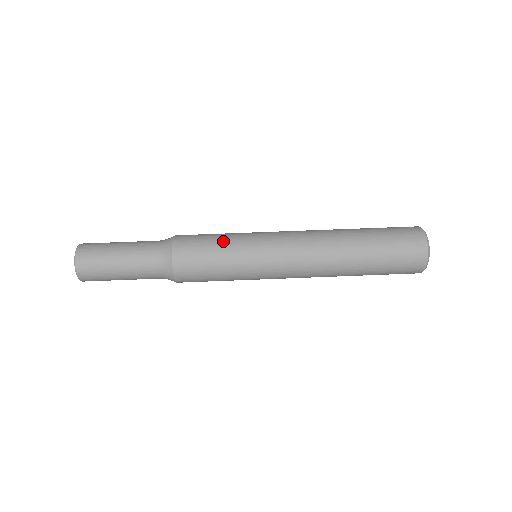
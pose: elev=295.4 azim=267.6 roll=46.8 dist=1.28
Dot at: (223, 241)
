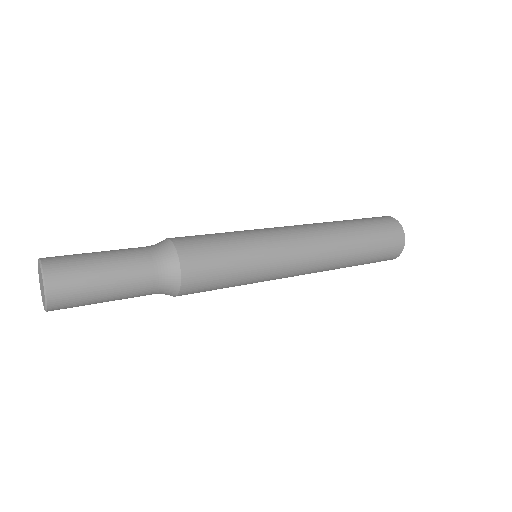
Dot at: occluded
